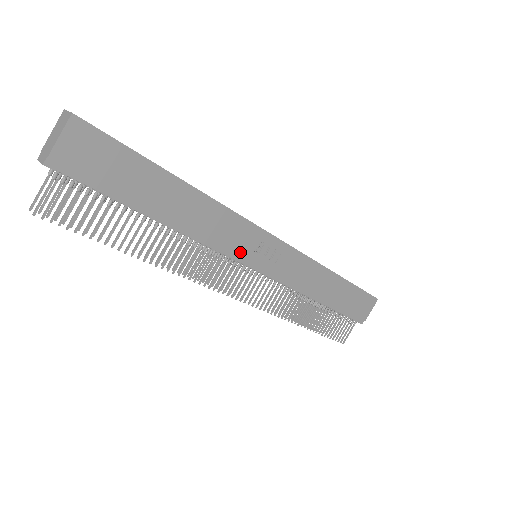
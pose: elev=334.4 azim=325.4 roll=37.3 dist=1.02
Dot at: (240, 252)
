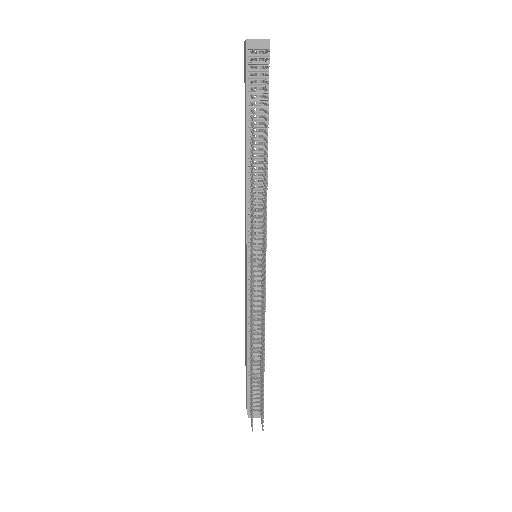
Dot at: occluded
